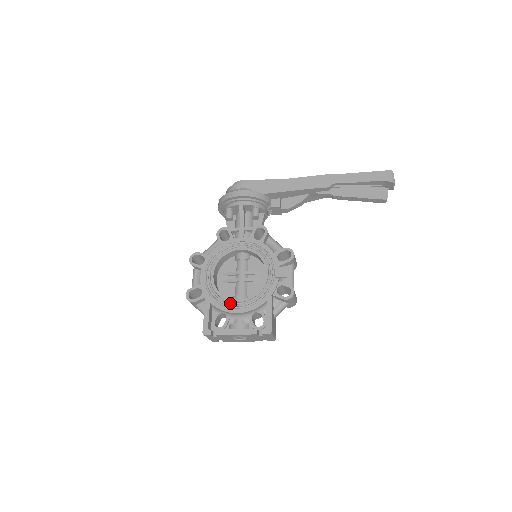
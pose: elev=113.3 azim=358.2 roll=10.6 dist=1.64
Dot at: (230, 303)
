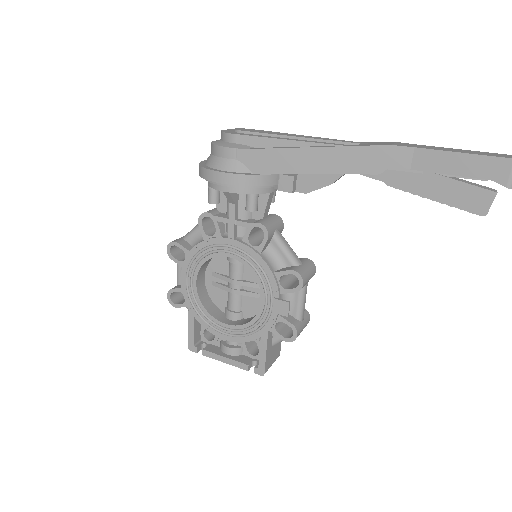
Dot at: (217, 326)
